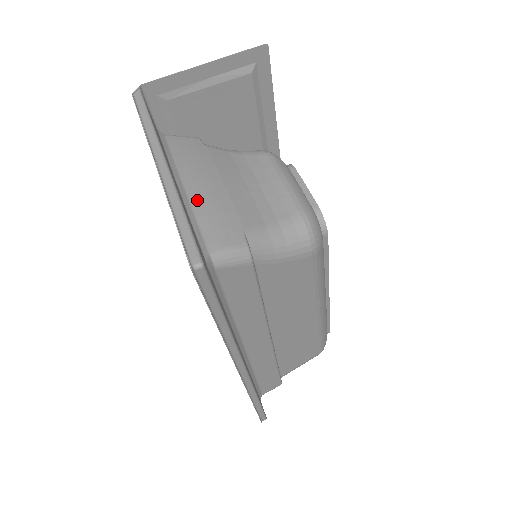
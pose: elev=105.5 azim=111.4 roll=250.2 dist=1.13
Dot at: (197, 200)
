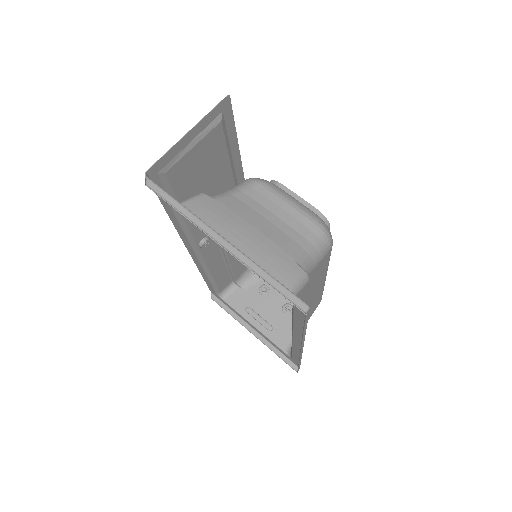
Dot at: (250, 253)
